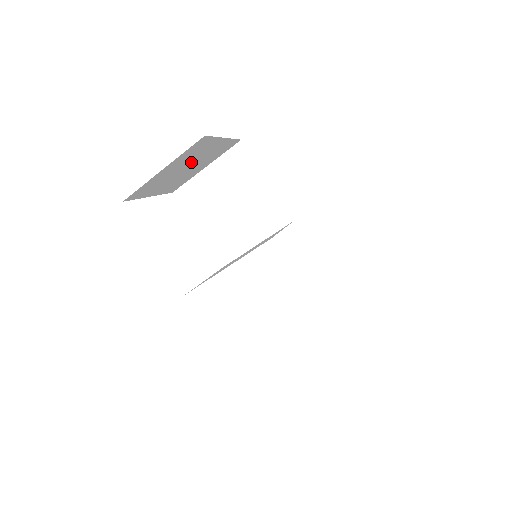
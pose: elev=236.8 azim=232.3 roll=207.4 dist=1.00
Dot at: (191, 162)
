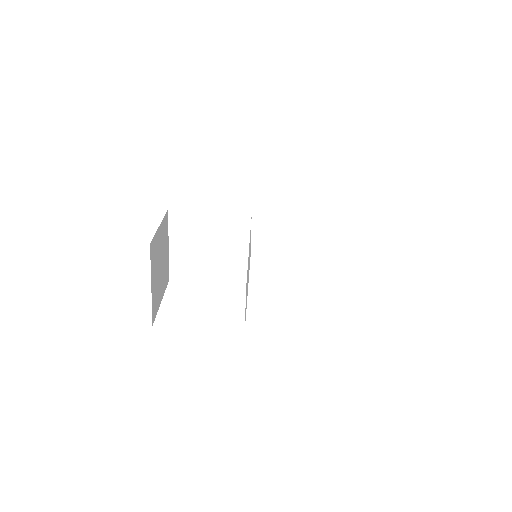
Dot at: (159, 259)
